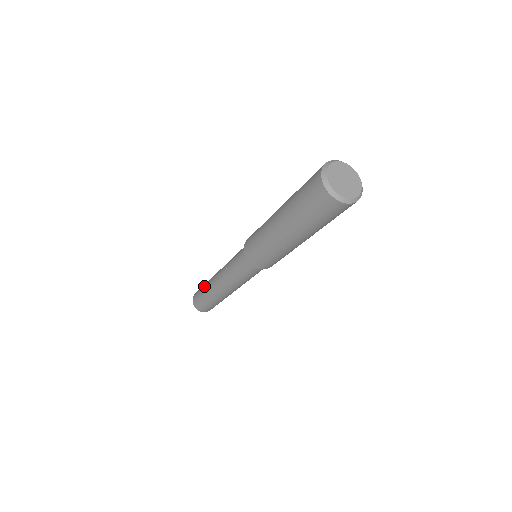
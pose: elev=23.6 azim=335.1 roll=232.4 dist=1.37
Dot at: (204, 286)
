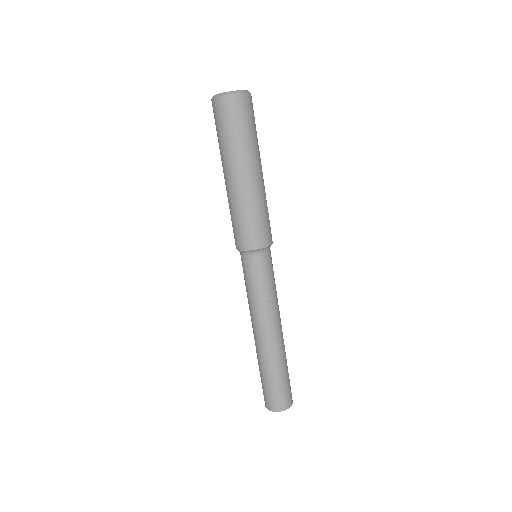
Dot at: occluded
